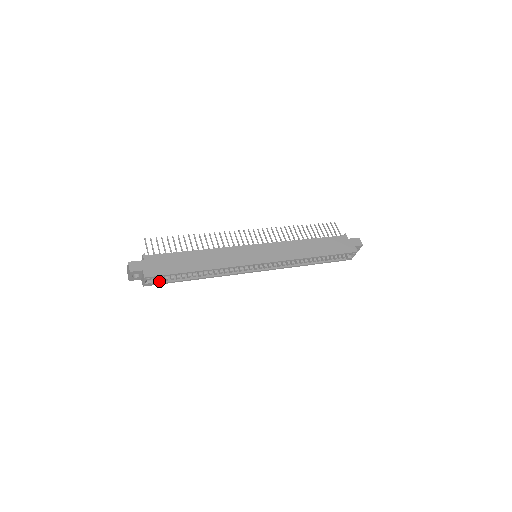
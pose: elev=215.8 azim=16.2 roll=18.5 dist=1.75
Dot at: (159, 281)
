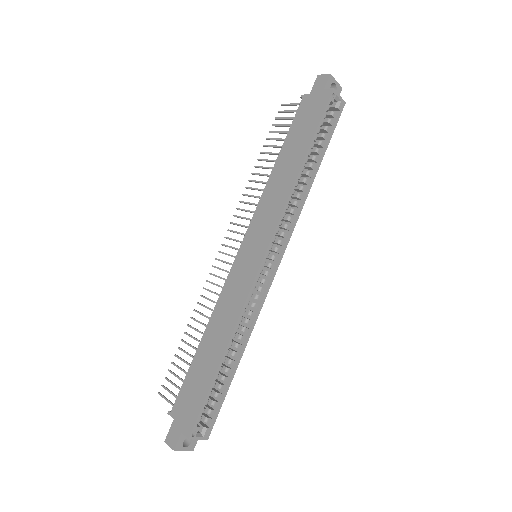
Dot at: (212, 415)
